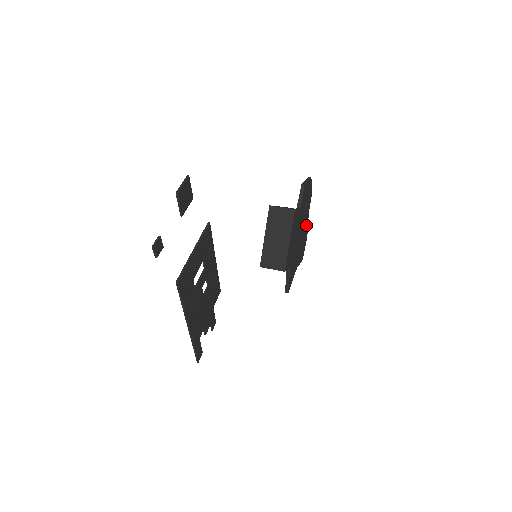
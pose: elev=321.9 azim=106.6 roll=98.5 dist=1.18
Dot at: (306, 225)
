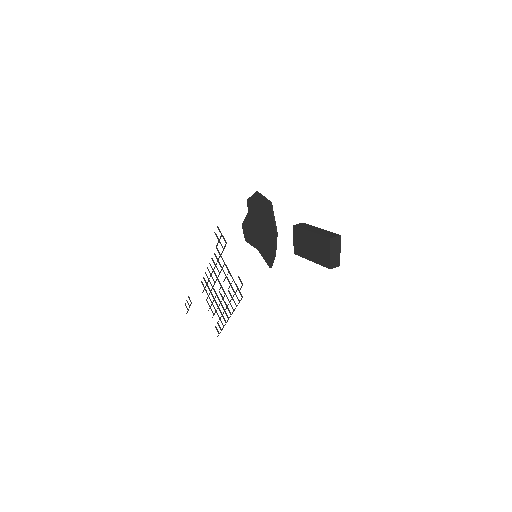
Dot at: occluded
